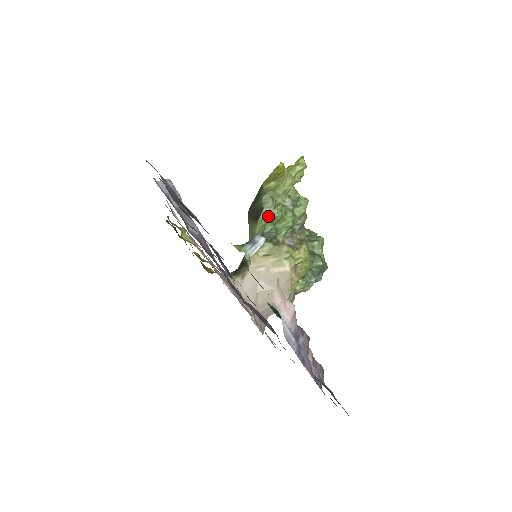
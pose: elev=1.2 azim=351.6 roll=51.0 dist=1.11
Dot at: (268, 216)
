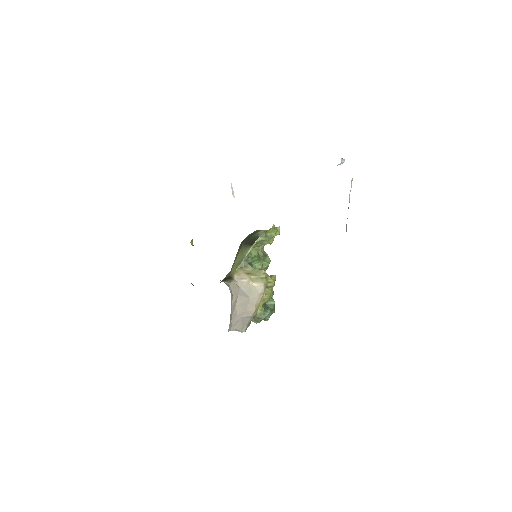
Dot at: (251, 253)
